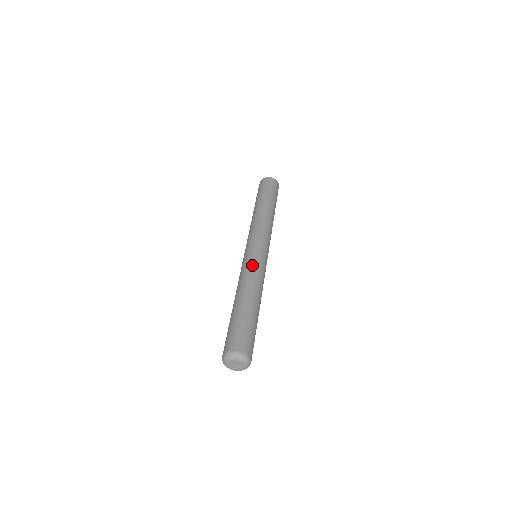
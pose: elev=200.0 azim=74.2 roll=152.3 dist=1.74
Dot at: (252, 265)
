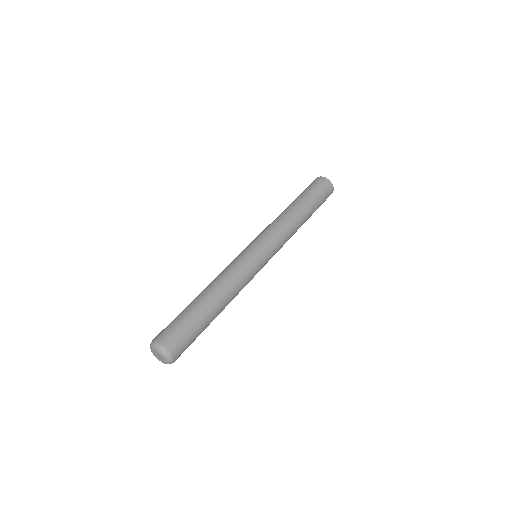
Dot at: (240, 265)
